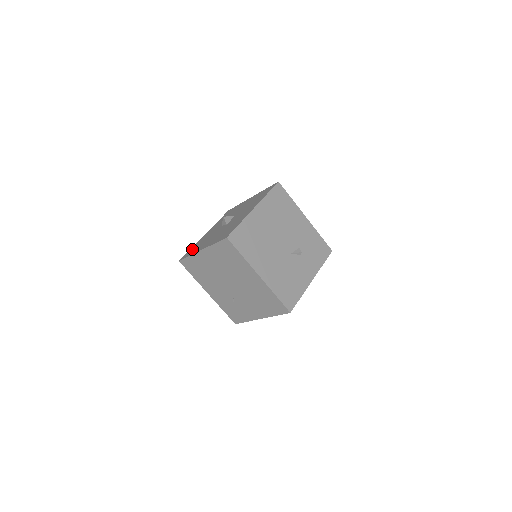
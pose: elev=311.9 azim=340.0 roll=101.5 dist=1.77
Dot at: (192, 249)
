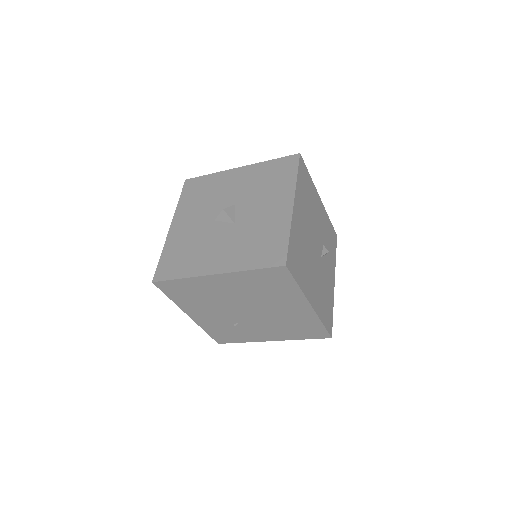
Dot at: (170, 260)
